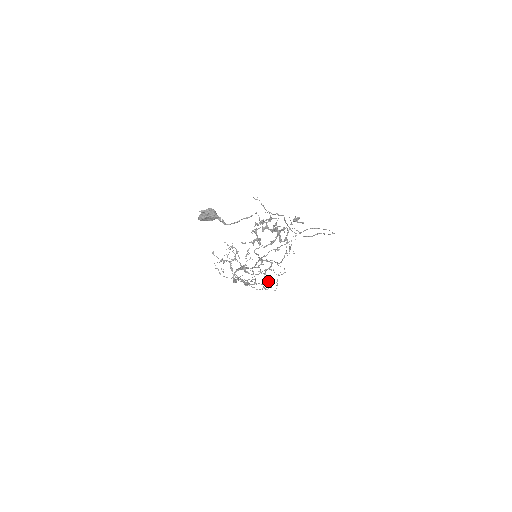
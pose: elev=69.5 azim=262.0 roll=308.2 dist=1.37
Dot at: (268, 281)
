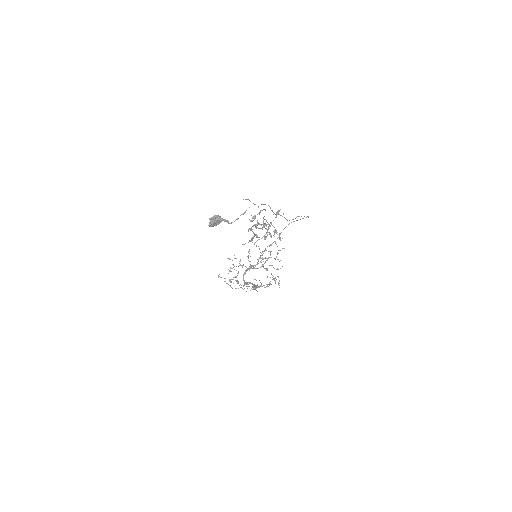
Dot at: occluded
